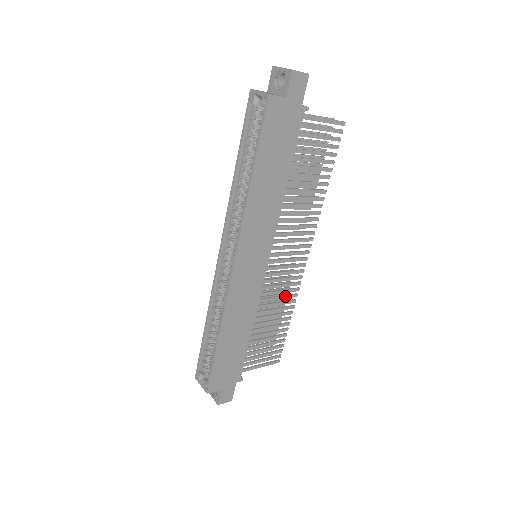
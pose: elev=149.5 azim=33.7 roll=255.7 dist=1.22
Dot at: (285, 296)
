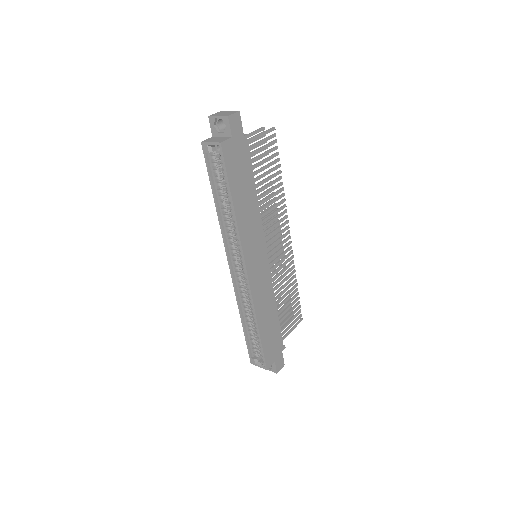
Dot at: (287, 272)
